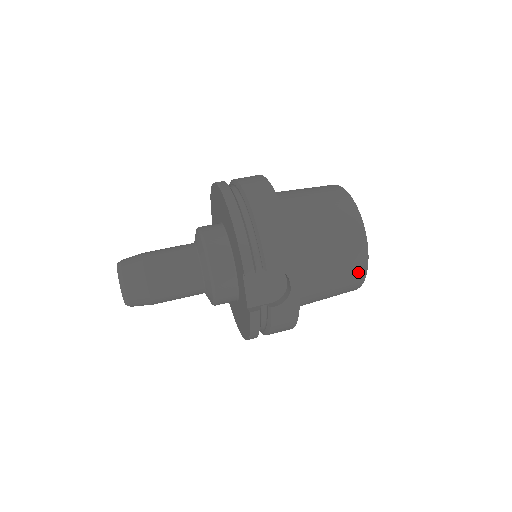
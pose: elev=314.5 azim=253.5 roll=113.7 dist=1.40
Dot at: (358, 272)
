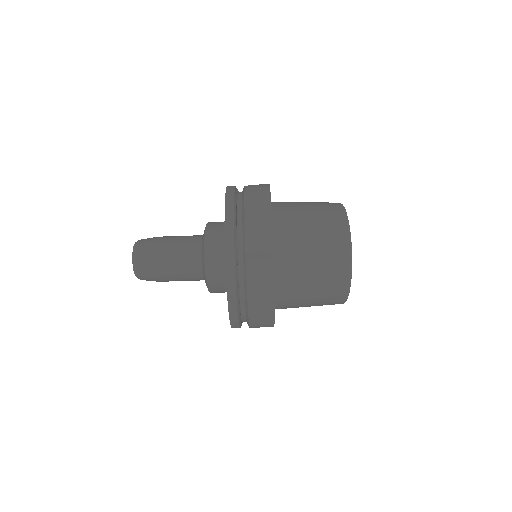
Dot at: occluded
